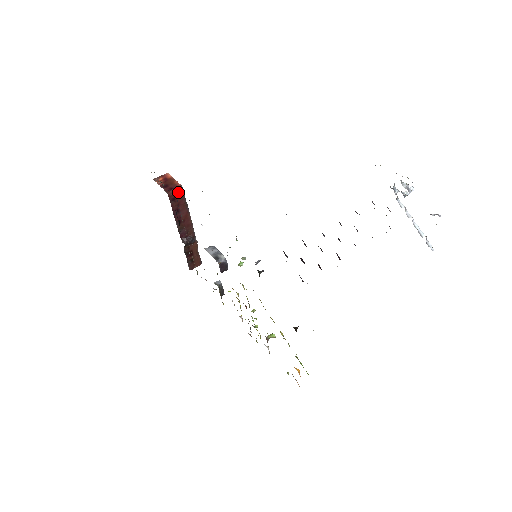
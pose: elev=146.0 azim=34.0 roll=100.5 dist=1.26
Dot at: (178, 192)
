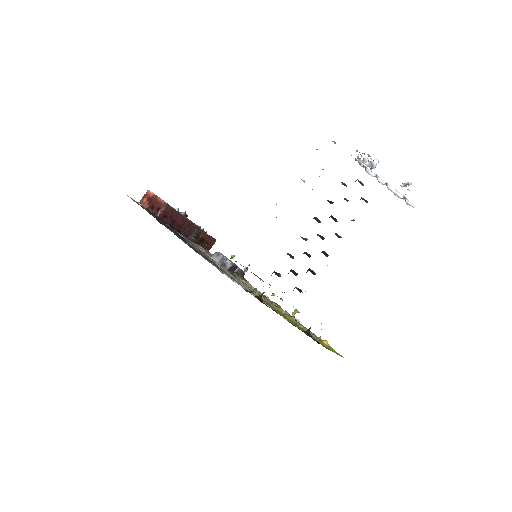
Dot at: (165, 210)
